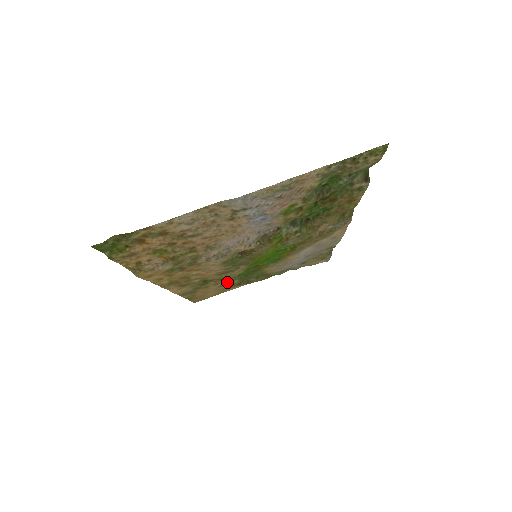
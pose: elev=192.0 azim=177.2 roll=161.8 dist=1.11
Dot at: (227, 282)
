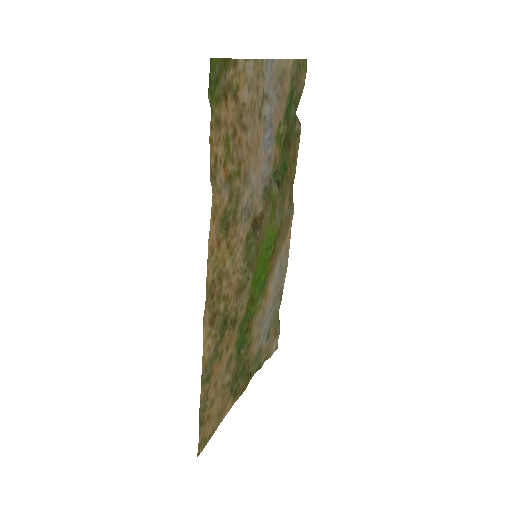
Dot at: (232, 352)
